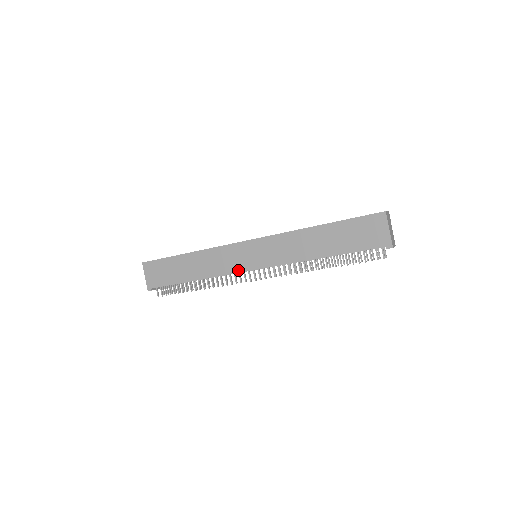
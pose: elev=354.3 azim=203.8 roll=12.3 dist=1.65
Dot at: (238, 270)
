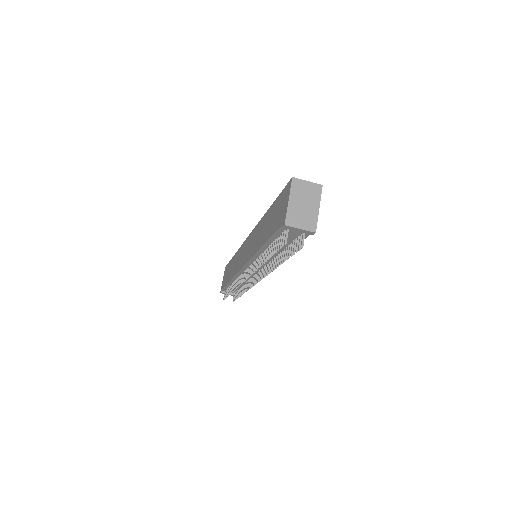
Dot at: (239, 268)
